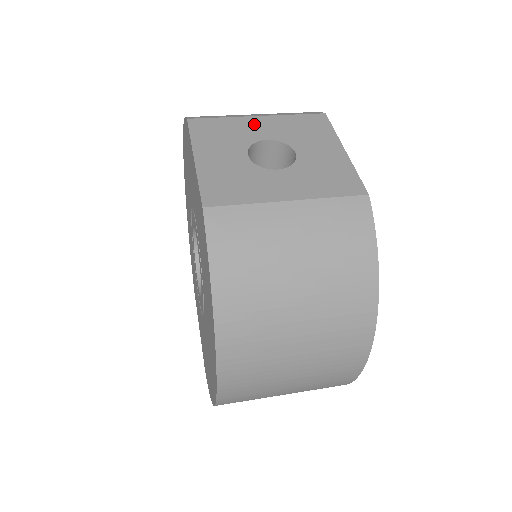
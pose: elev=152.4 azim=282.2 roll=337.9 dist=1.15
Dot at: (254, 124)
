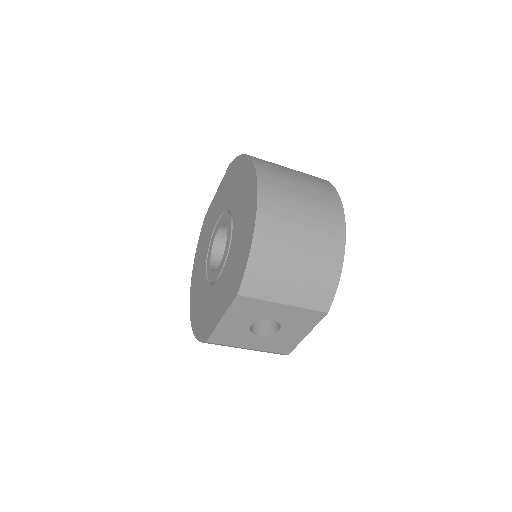
Dot at: occluded
